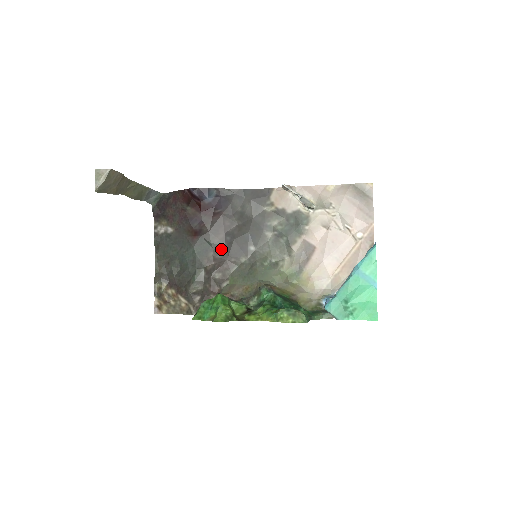
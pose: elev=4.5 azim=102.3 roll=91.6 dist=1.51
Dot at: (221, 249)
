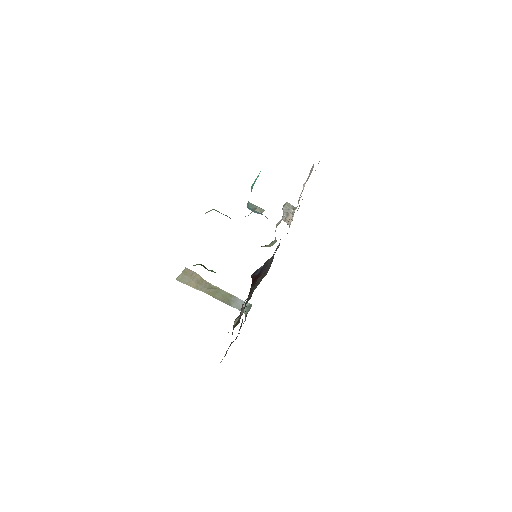
Dot at: occluded
